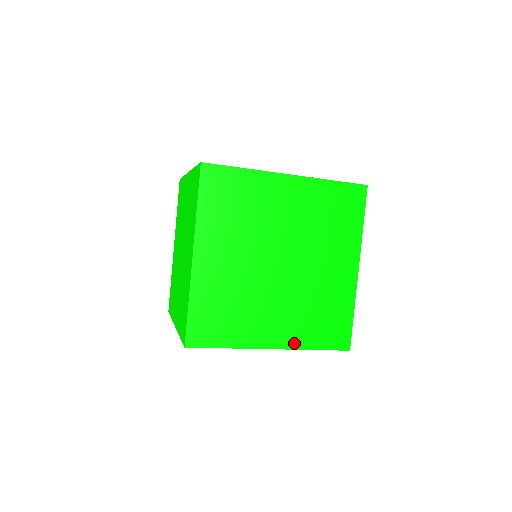
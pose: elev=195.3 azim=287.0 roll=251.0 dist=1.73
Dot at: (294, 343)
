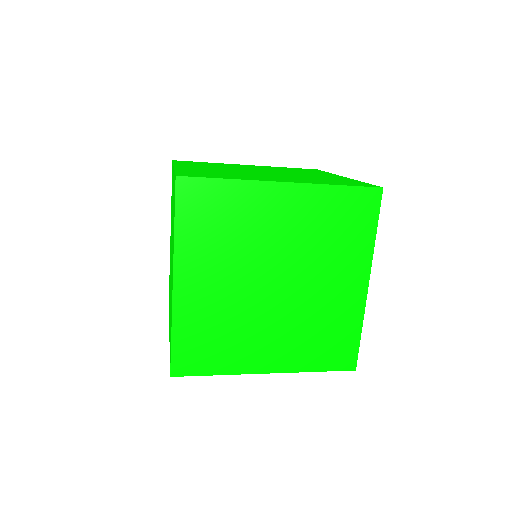
Dot at: (292, 366)
